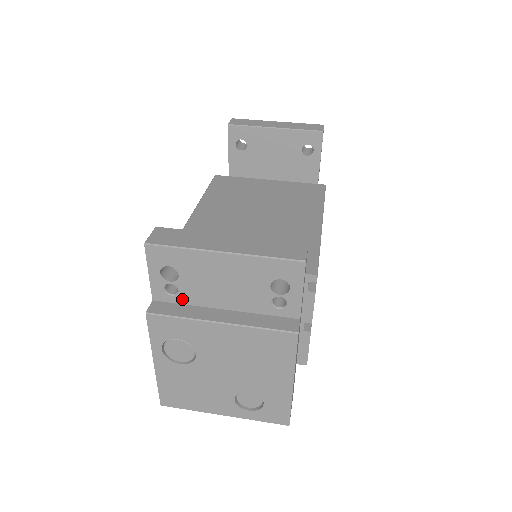
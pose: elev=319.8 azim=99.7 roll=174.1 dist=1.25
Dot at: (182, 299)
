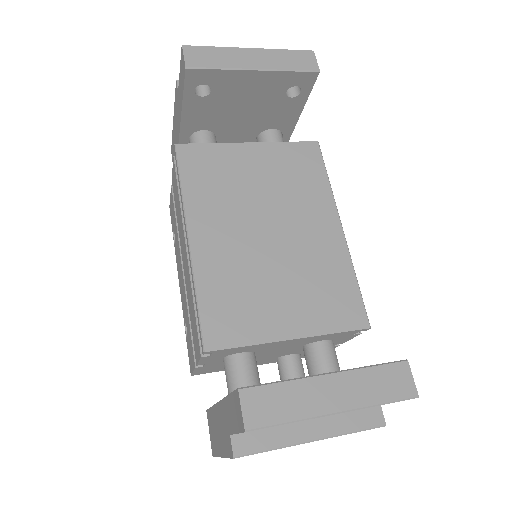
Dot at: (266, 428)
